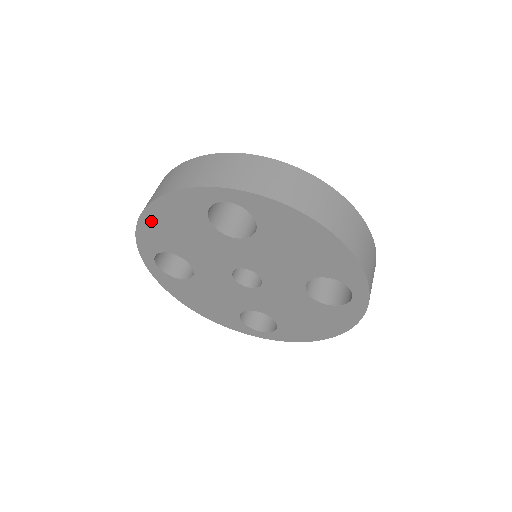
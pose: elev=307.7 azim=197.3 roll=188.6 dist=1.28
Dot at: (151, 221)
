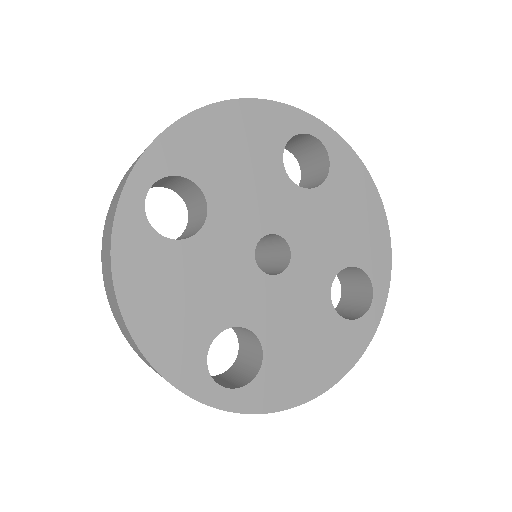
Dot at: (208, 122)
